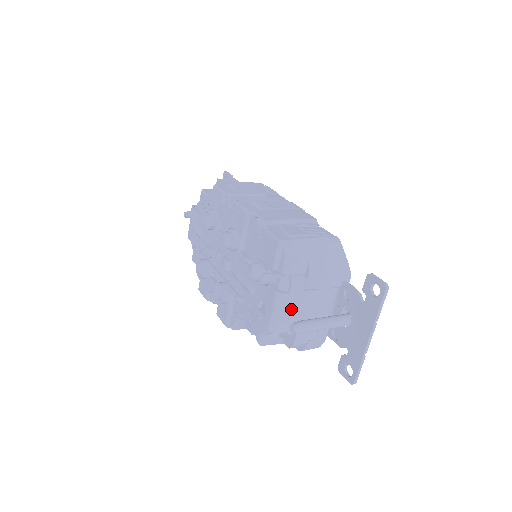
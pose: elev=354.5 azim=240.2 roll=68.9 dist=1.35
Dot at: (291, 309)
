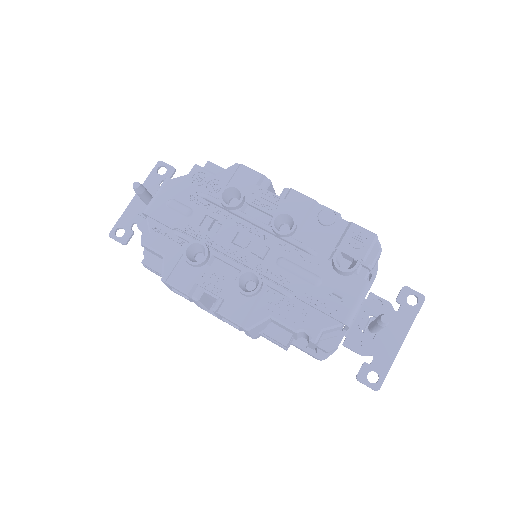
Dot at: occluded
